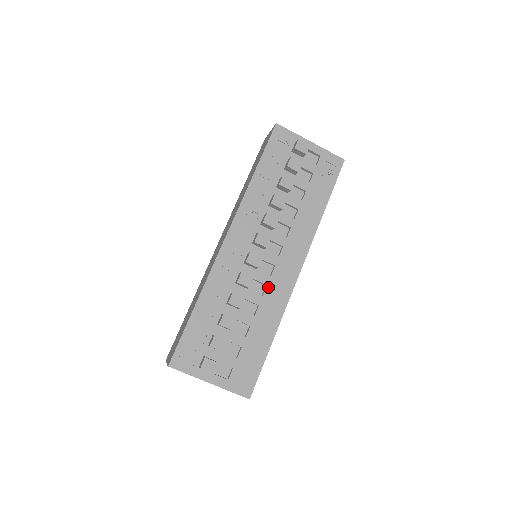
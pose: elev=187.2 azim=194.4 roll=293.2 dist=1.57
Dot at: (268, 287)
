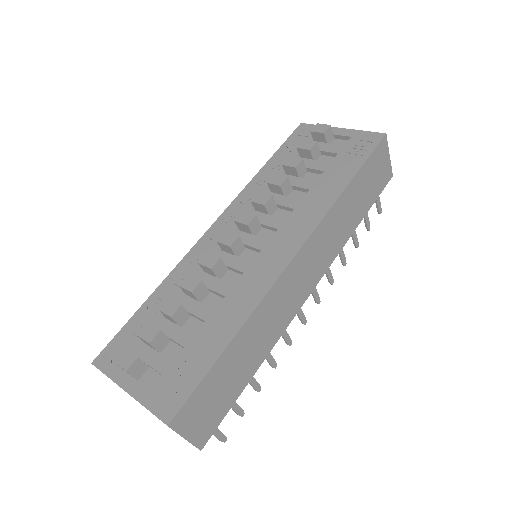
Dot at: (244, 275)
